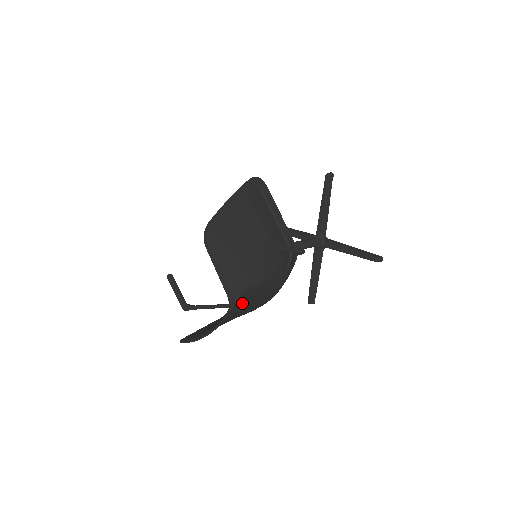
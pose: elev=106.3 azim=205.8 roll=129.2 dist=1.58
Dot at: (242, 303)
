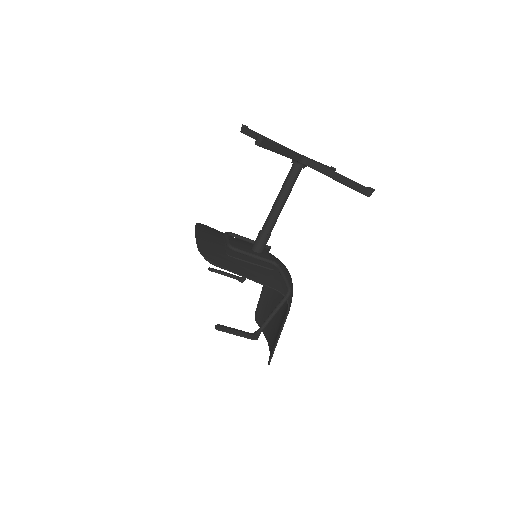
Dot at: occluded
